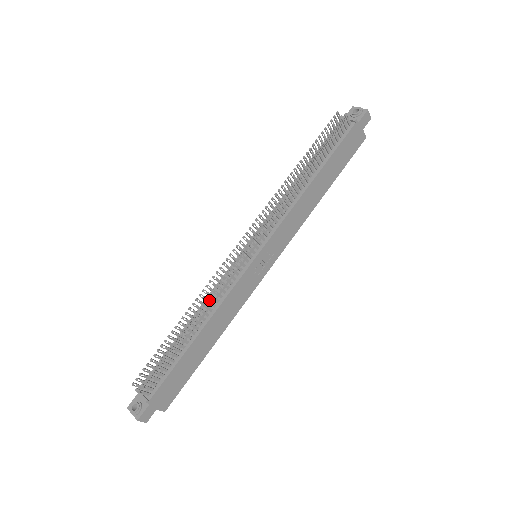
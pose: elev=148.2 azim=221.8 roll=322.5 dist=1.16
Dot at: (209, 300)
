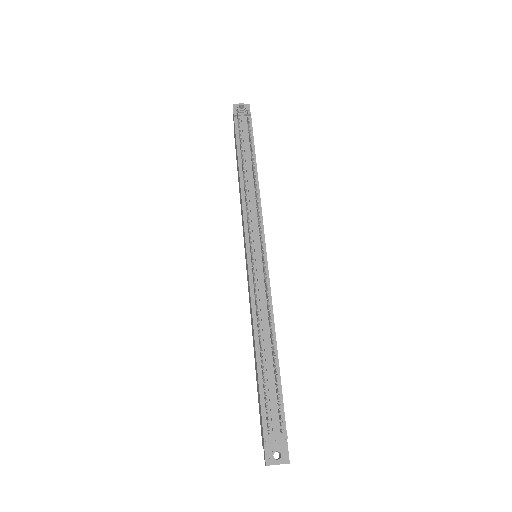
Dot at: (269, 308)
